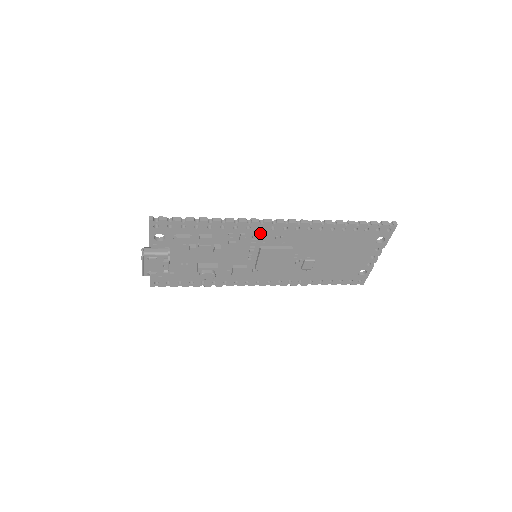
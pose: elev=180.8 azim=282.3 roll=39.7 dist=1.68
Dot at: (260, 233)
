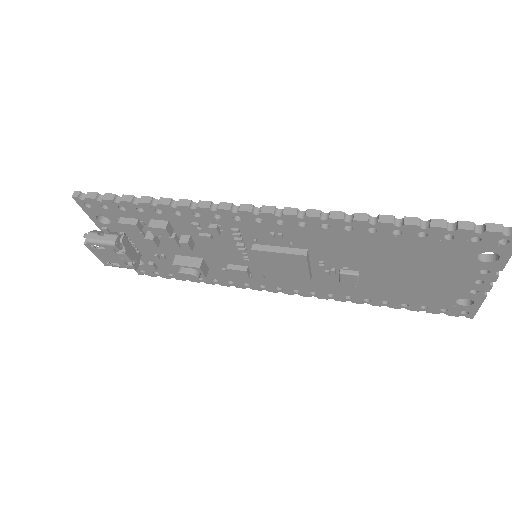
Dot at: (242, 226)
